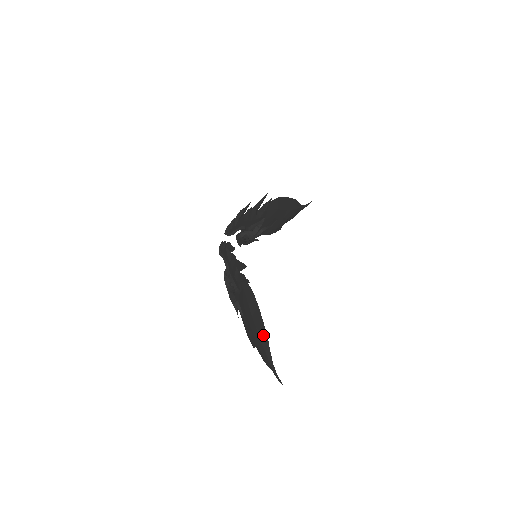
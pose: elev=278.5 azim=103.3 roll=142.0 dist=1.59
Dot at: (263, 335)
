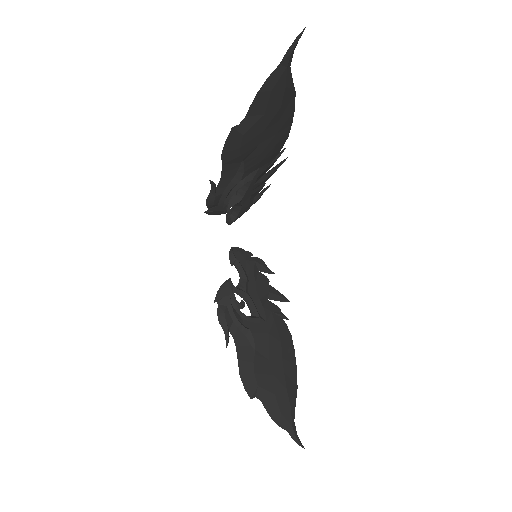
Dot at: occluded
